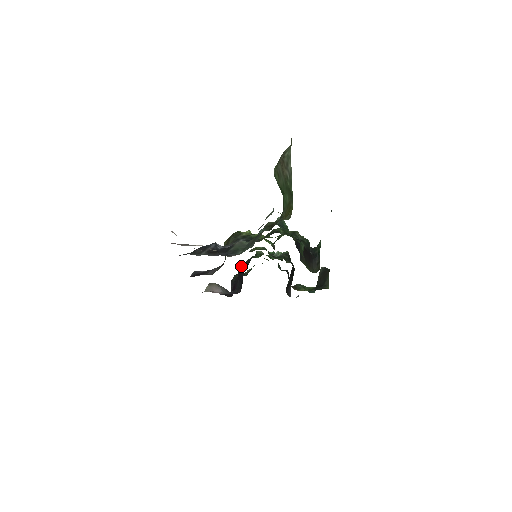
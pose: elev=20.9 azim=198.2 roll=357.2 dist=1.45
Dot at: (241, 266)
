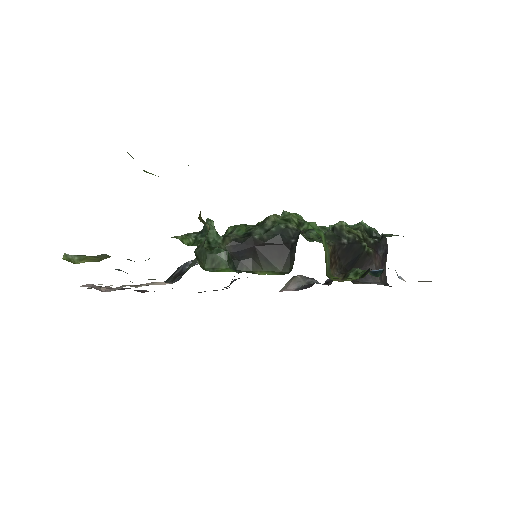
Dot at: occluded
